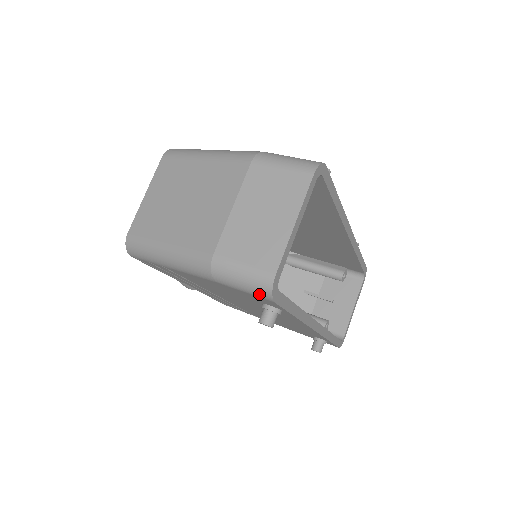
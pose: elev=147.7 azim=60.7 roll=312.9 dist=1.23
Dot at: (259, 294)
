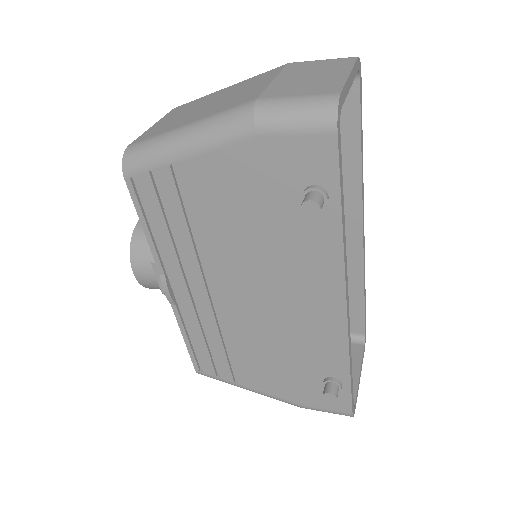
Dot at: (318, 122)
